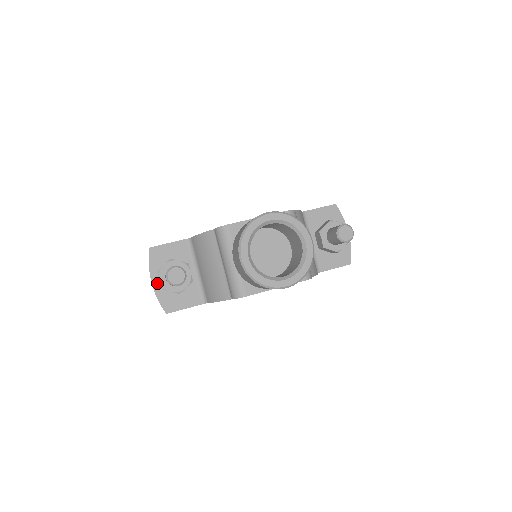
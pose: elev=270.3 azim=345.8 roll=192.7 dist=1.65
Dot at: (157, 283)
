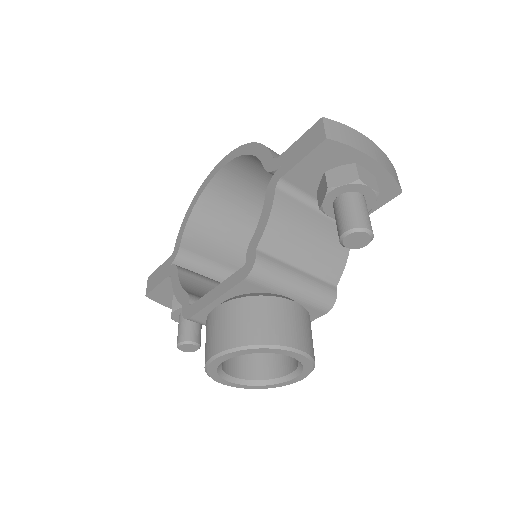
Dot at: occluded
